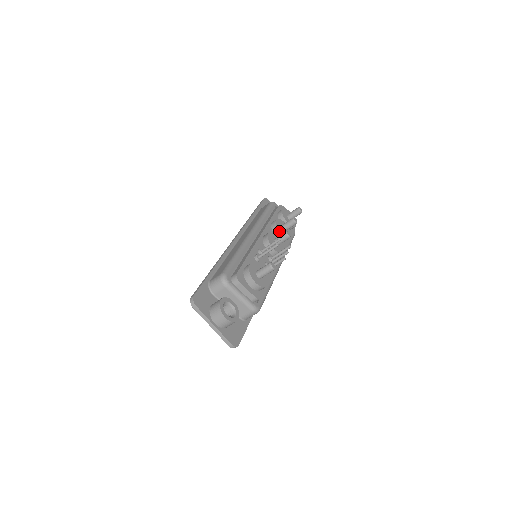
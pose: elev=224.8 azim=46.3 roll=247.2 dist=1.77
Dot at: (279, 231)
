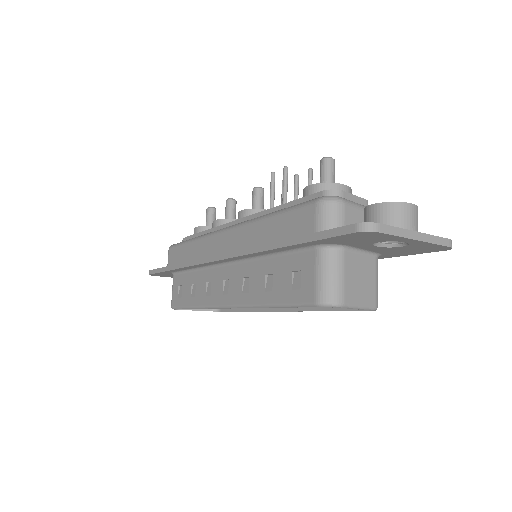
Dot at: (235, 219)
